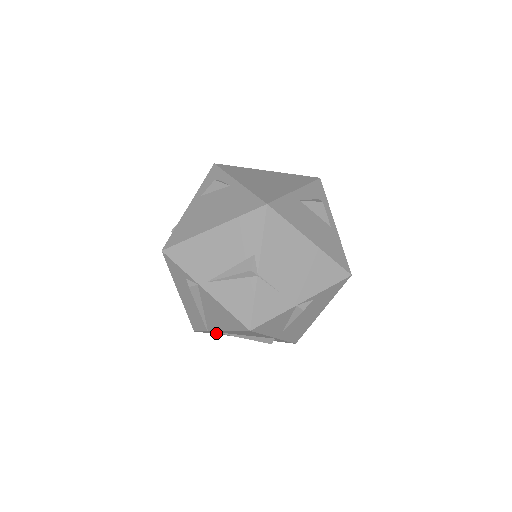
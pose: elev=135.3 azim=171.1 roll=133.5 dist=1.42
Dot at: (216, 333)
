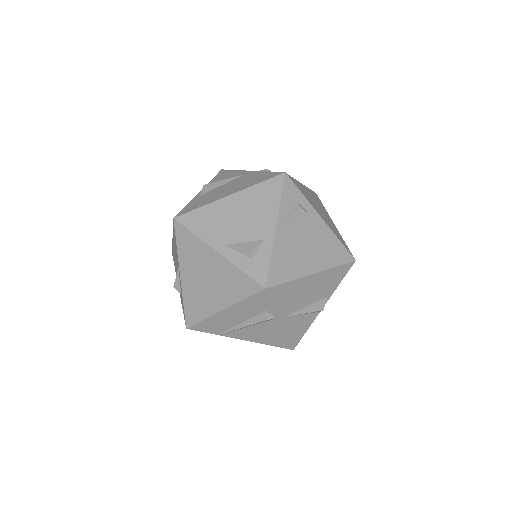
Dot at: occluded
